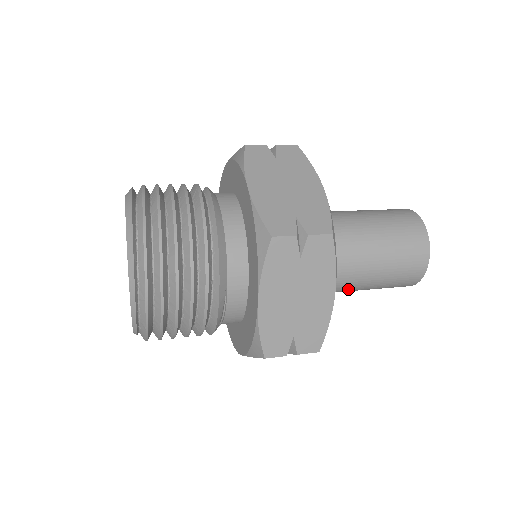
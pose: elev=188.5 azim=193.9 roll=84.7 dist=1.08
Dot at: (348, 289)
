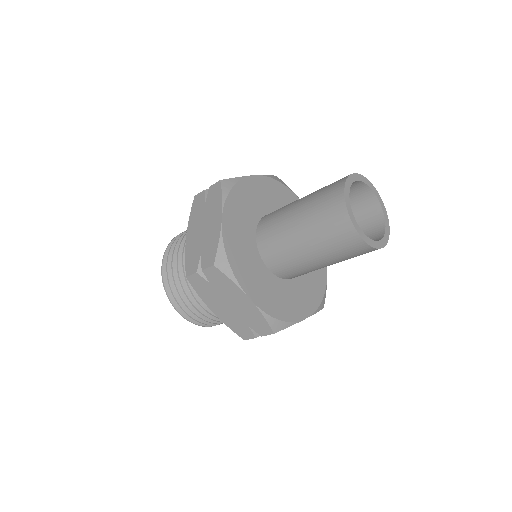
Dot at: (293, 249)
